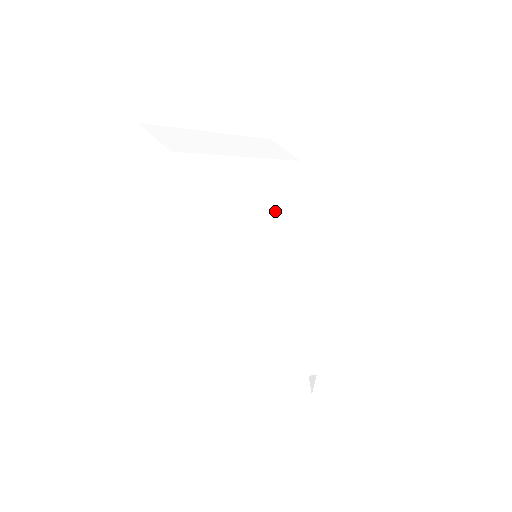
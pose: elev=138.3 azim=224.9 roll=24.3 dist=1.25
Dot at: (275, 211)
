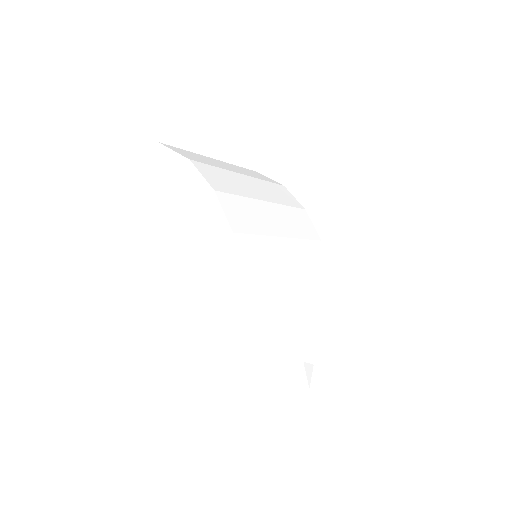
Dot at: (272, 214)
